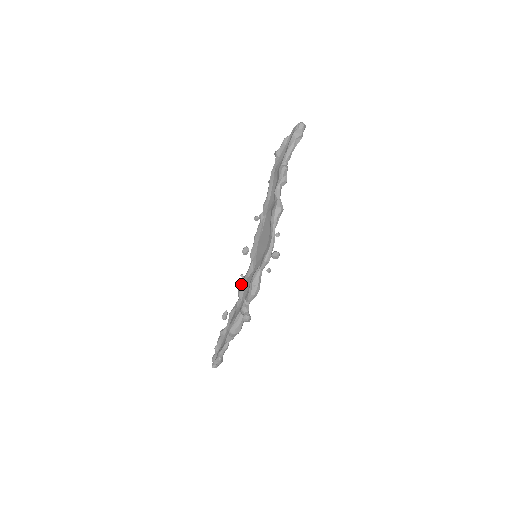
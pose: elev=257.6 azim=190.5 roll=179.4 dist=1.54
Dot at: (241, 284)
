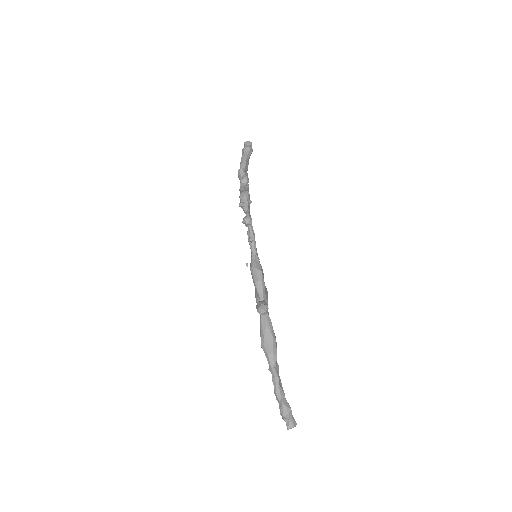
Dot at: occluded
